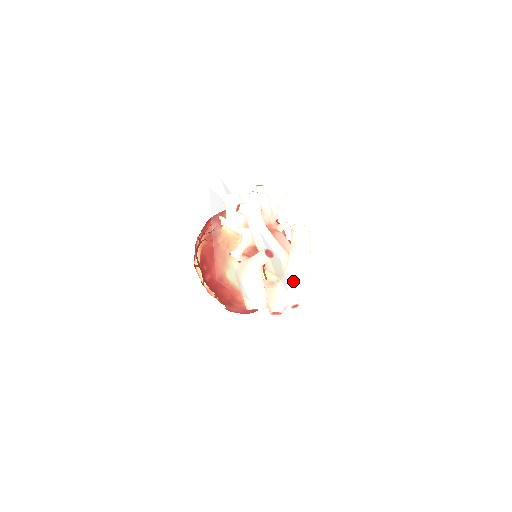
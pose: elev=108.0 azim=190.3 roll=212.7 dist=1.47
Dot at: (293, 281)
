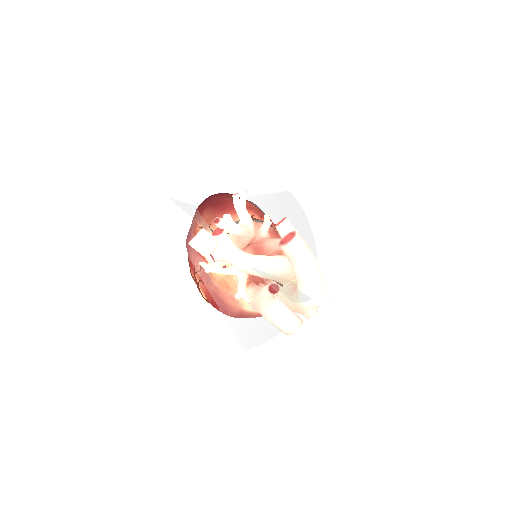
Dot at: (311, 289)
